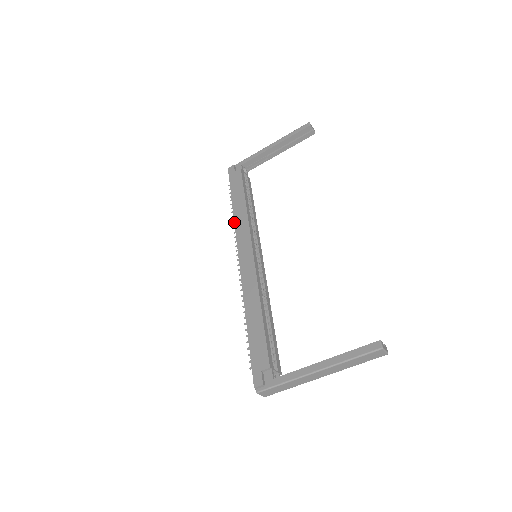
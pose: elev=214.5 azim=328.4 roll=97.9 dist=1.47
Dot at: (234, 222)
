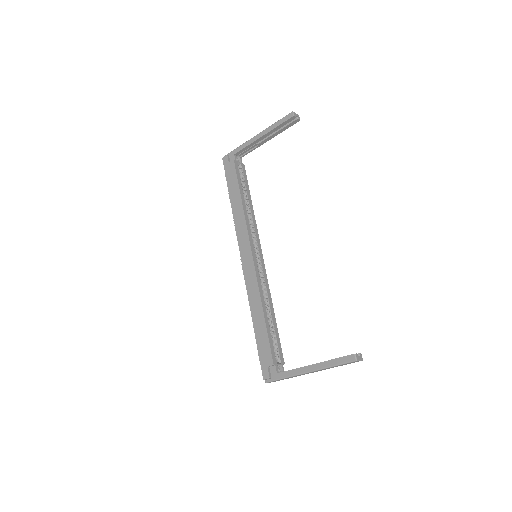
Dot at: (234, 221)
